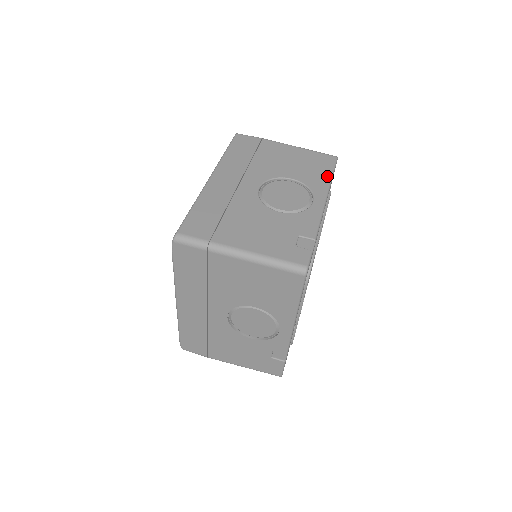
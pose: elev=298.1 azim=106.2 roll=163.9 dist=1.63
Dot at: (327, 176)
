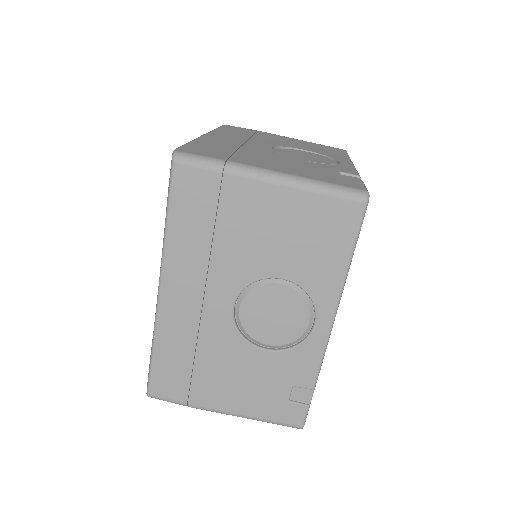
Dot at: (341, 263)
